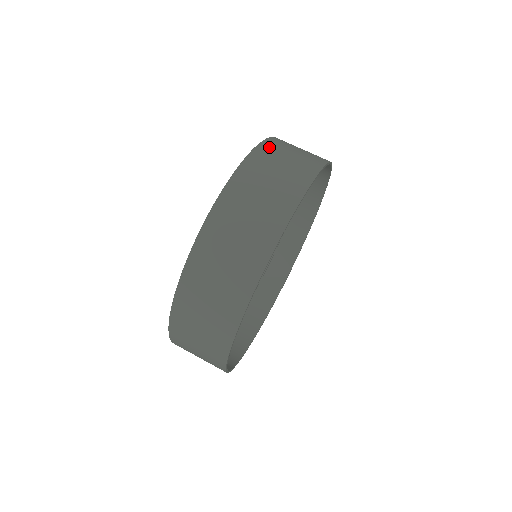
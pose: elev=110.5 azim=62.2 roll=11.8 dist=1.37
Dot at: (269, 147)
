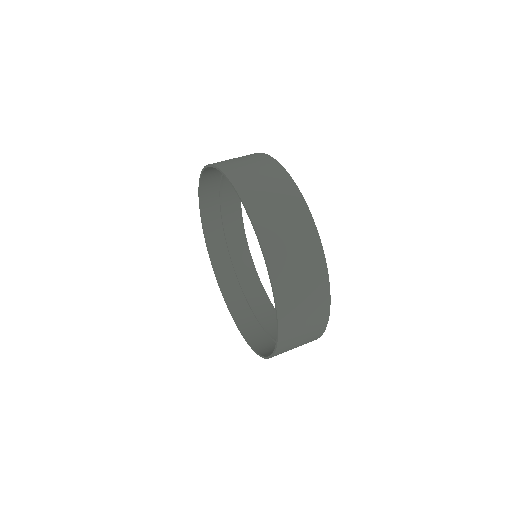
Dot at: occluded
